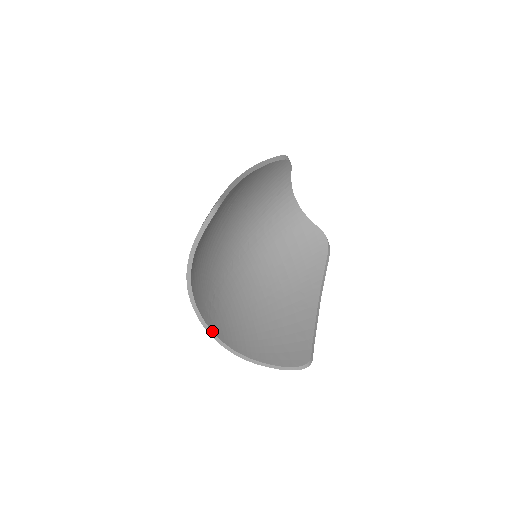
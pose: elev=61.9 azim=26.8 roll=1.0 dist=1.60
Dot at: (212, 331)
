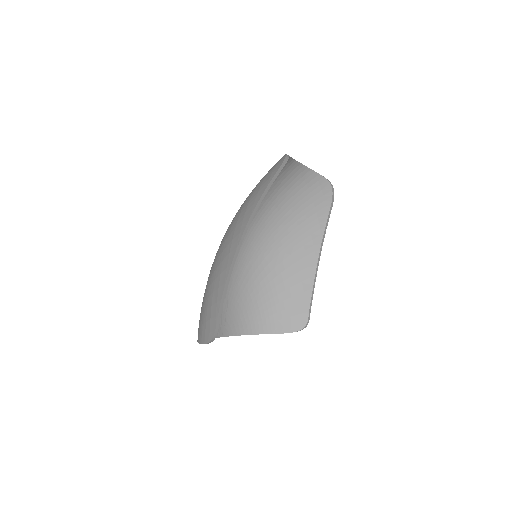
Dot at: (226, 336)
